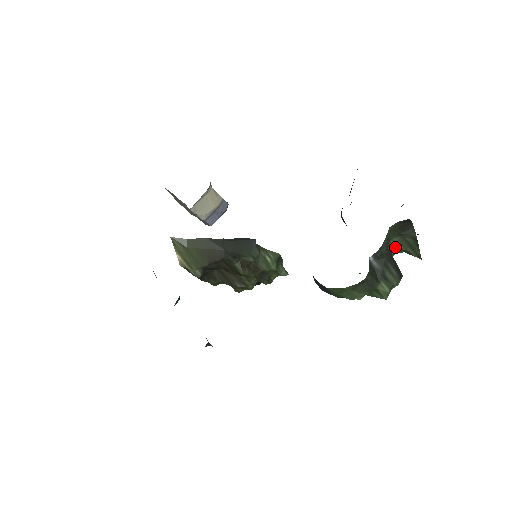
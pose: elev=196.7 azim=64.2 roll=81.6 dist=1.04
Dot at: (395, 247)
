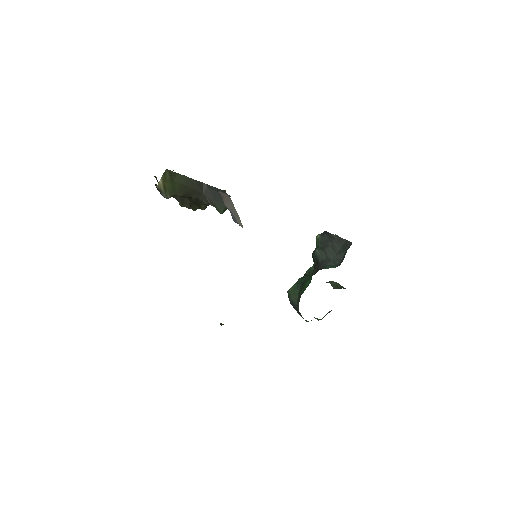
Dot at: (329, 282)
